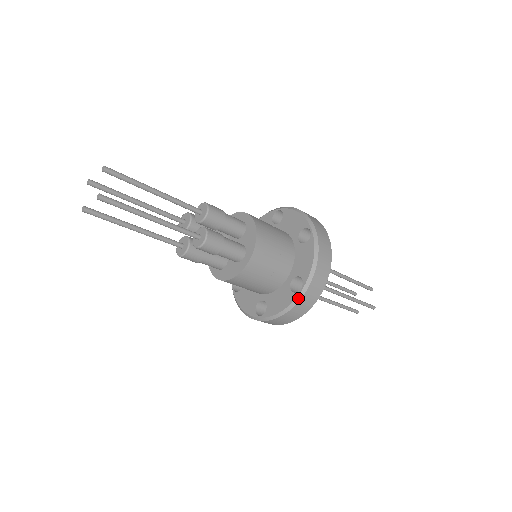
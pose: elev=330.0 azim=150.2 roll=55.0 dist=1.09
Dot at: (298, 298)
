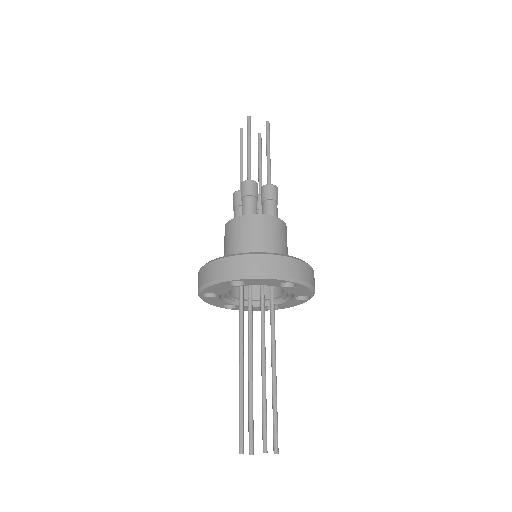
Dot at: (225, 256)
